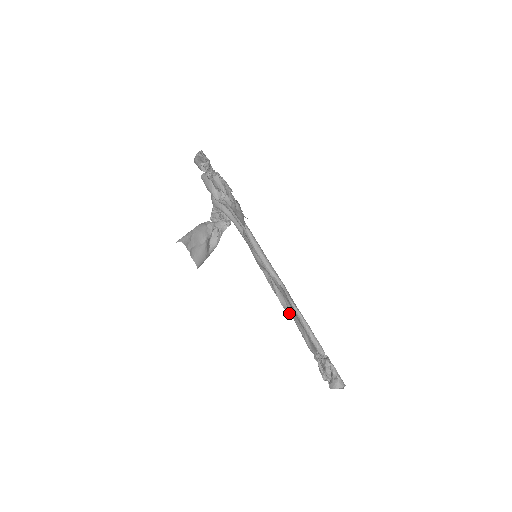
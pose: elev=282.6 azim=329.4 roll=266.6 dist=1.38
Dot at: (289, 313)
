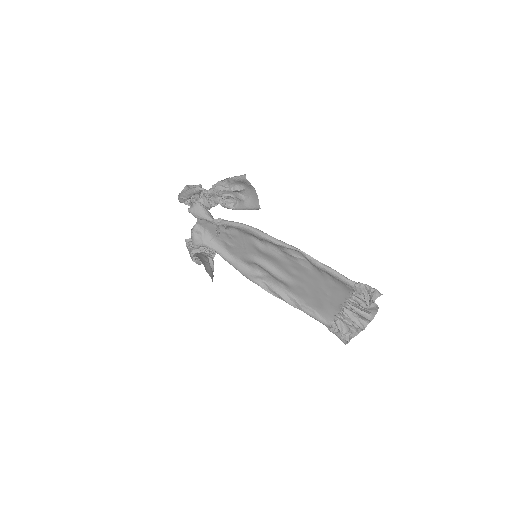
Dot at: (293, 305)
